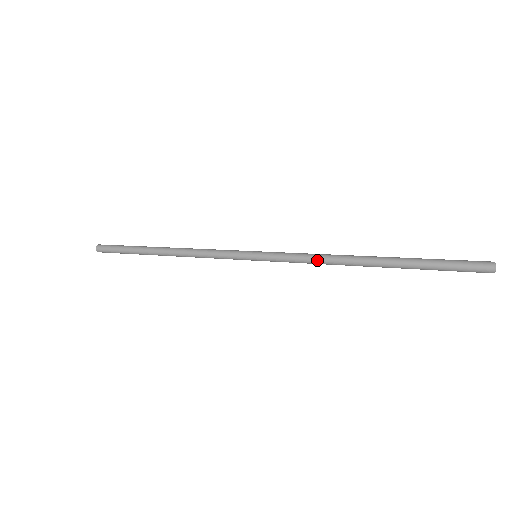
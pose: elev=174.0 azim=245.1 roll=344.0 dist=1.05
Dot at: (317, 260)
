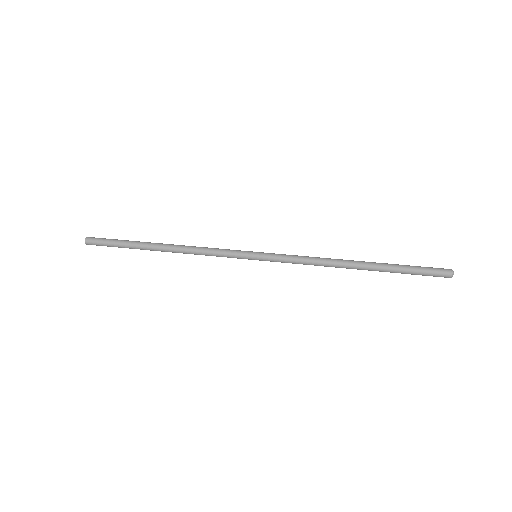
Dot at: (313, 261)
